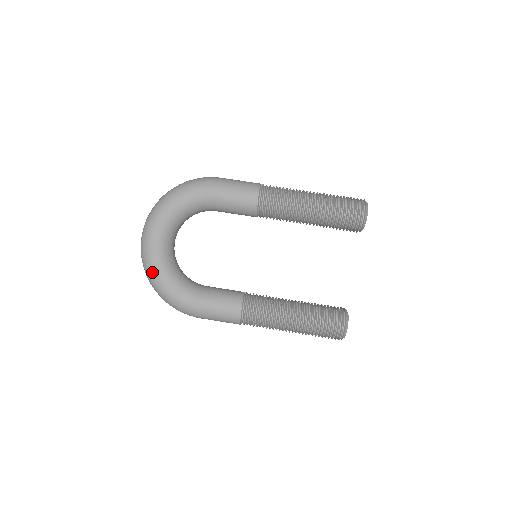
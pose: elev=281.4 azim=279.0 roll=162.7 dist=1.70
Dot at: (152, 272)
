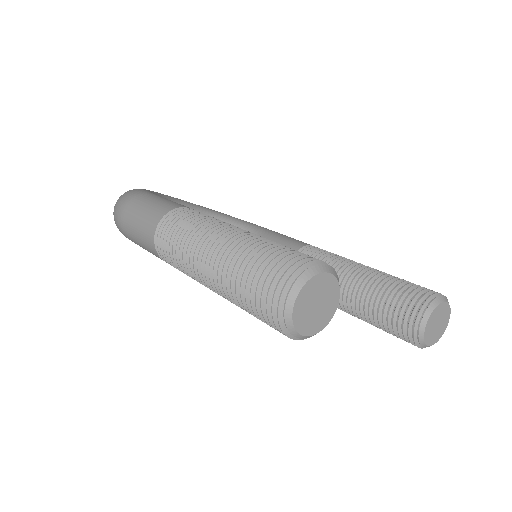
Dot at: occluded
